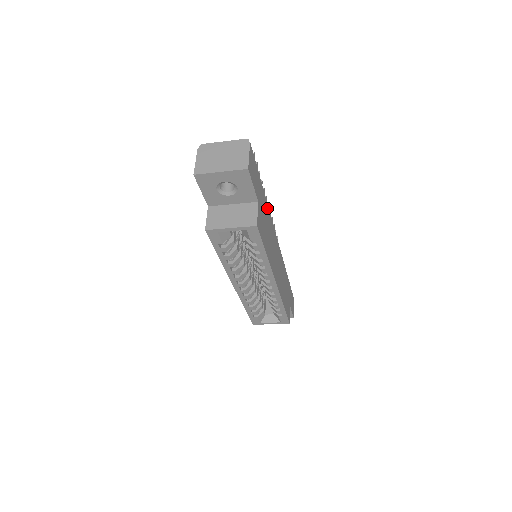
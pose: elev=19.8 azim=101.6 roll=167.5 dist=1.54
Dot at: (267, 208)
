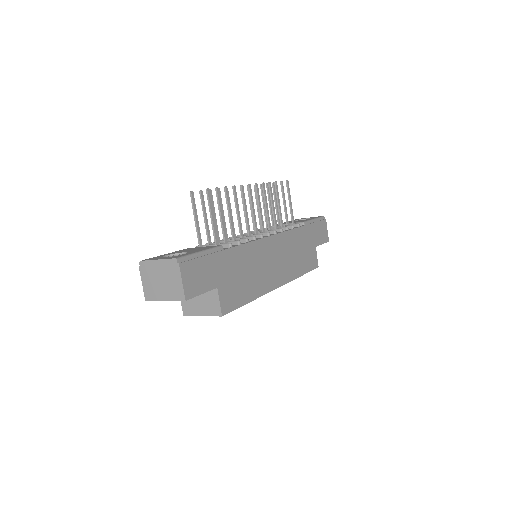
Dot at: (239, 250)
